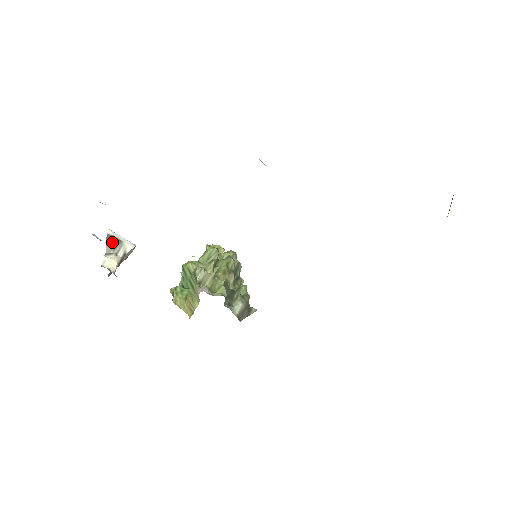
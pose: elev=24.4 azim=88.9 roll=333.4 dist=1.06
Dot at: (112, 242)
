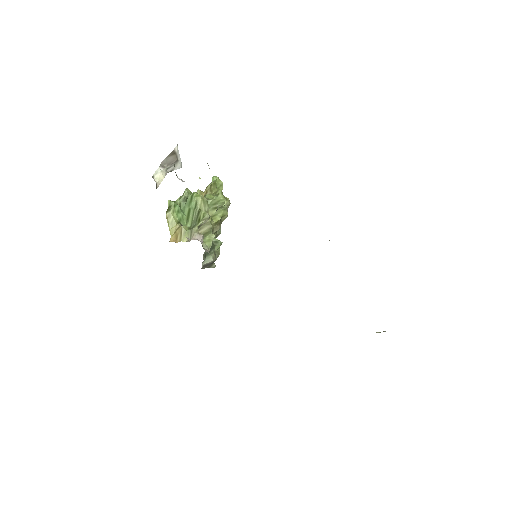
Dot at: (172, 158)
